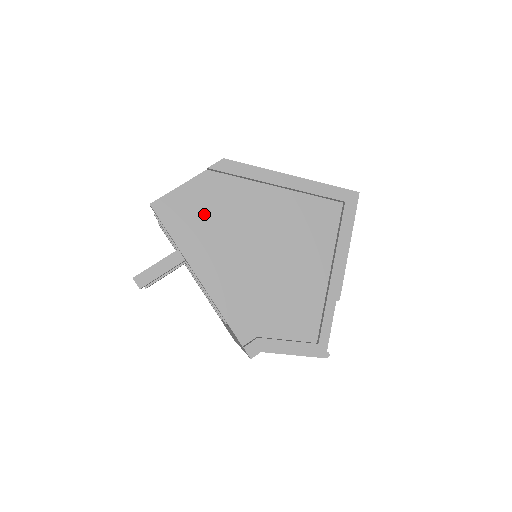
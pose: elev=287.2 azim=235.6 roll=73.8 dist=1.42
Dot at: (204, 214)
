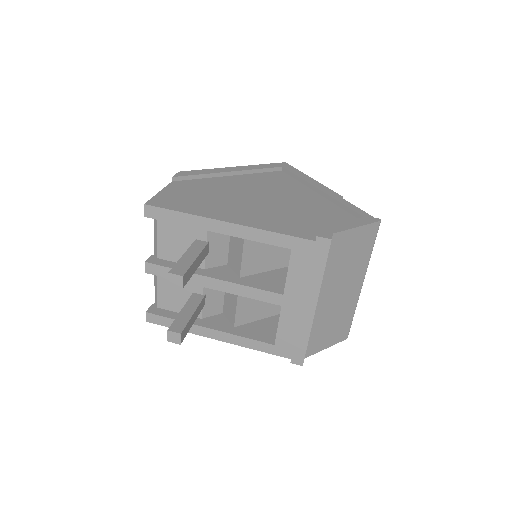
Dot at: (194, 197)
